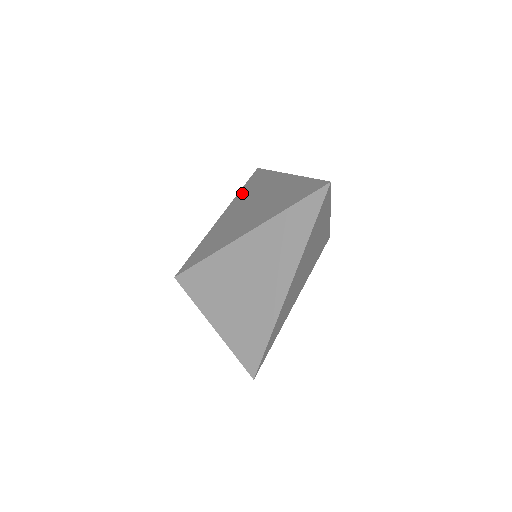
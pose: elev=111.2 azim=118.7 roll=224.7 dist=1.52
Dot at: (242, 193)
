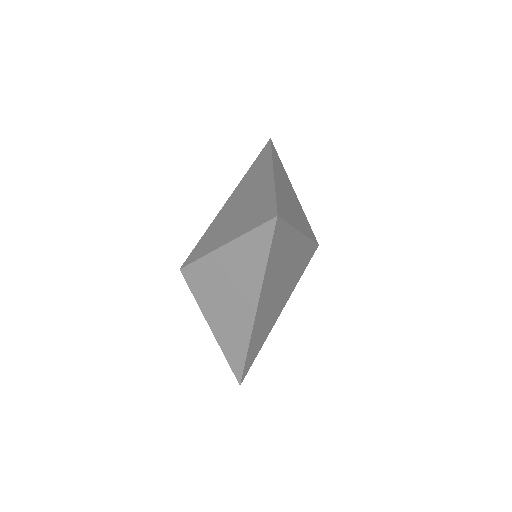
Dot at: occluded
